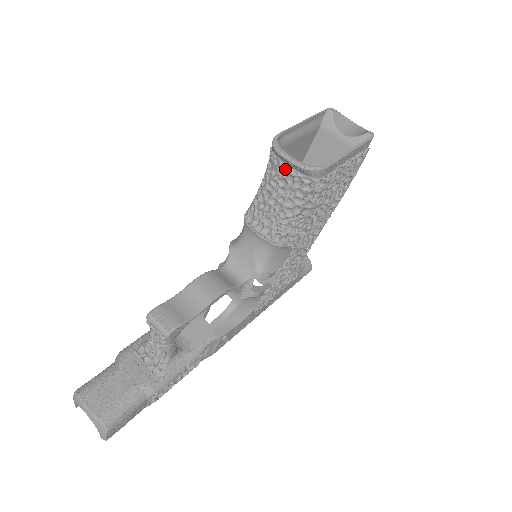
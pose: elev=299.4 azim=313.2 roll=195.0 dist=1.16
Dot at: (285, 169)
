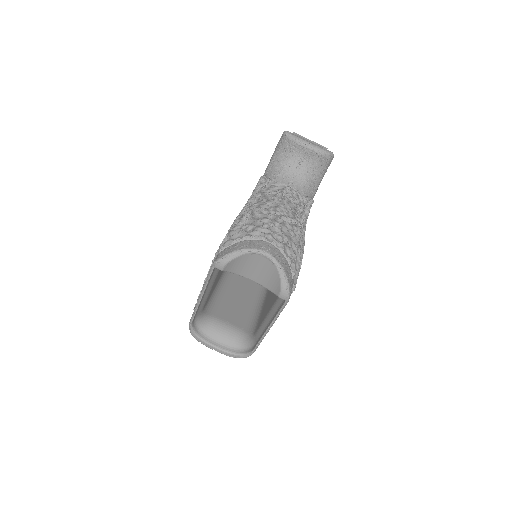
Dot at: (221, 334)
